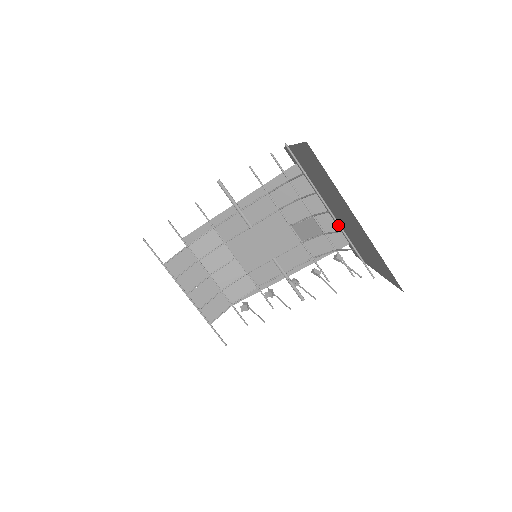
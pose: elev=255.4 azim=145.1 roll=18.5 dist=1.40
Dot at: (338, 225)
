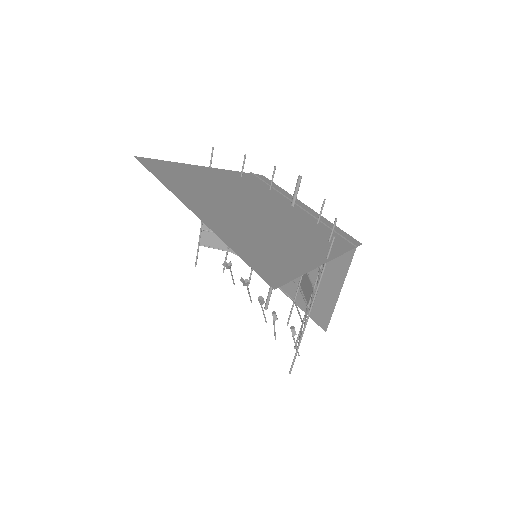
Dot at: (305, 322)
